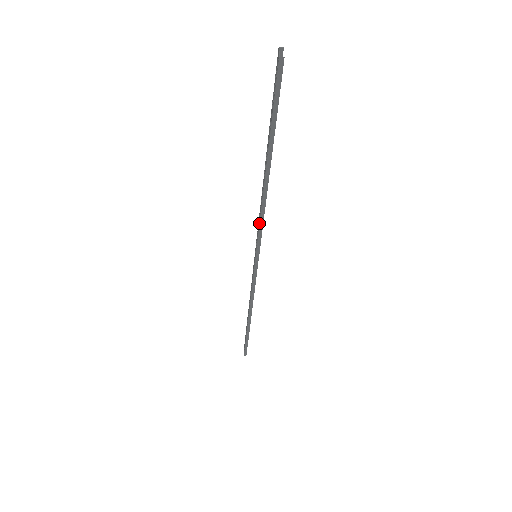
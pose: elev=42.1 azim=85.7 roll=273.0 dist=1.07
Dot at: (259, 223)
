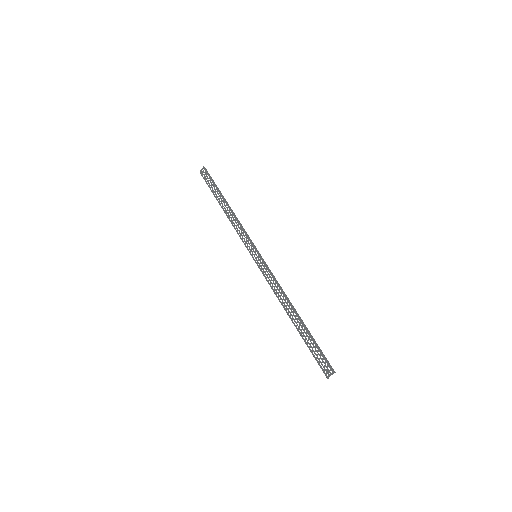
Dot at: (270, 286)
